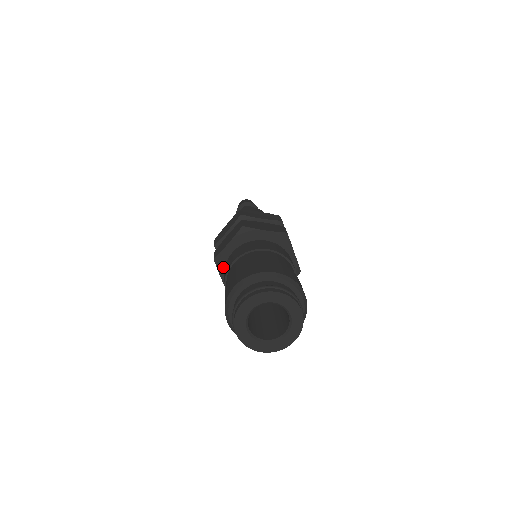
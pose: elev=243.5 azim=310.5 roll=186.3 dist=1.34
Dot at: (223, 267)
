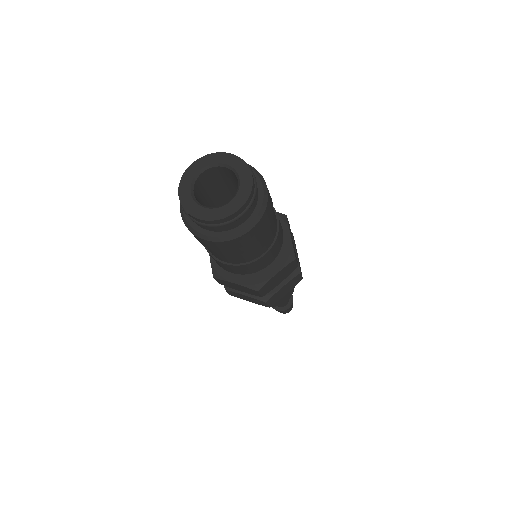
Dot at: occluded
